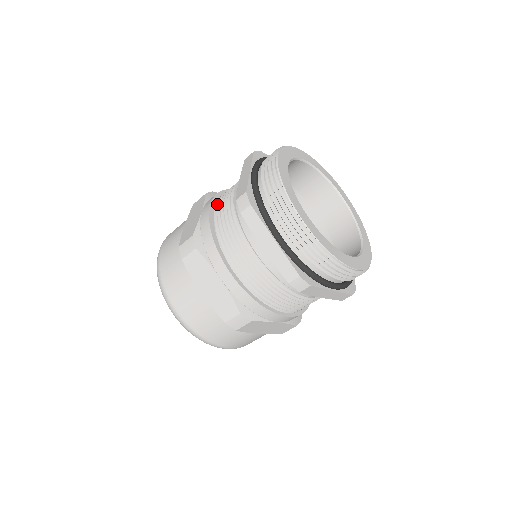
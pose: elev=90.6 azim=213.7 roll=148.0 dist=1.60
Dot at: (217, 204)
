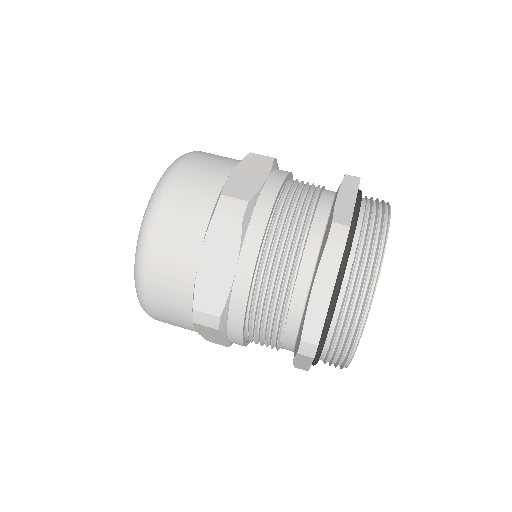
Dot at: (287, 188)
